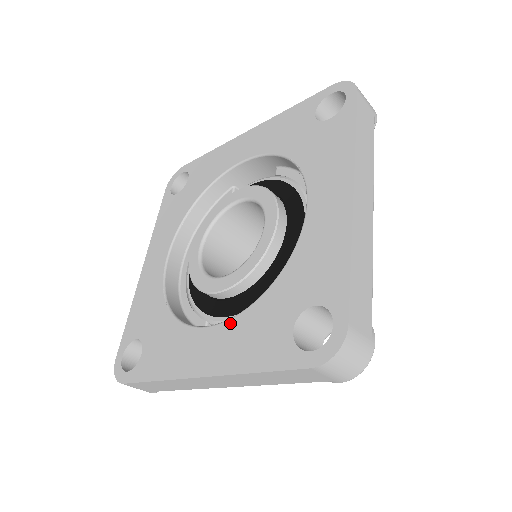
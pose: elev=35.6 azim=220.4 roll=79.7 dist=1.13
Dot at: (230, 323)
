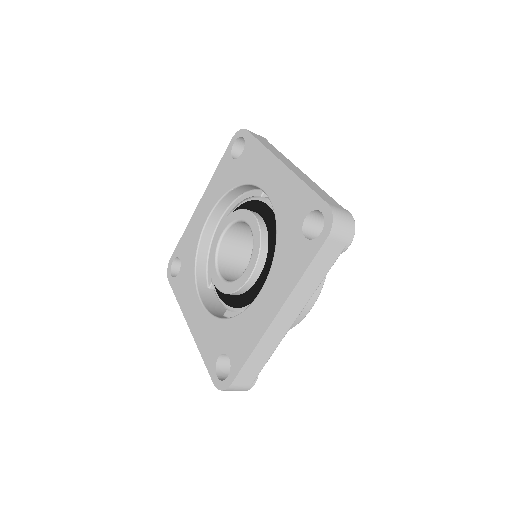
Dot at: (206, 315)
